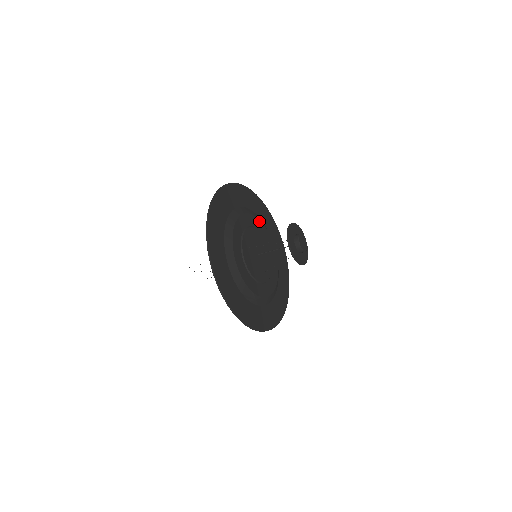
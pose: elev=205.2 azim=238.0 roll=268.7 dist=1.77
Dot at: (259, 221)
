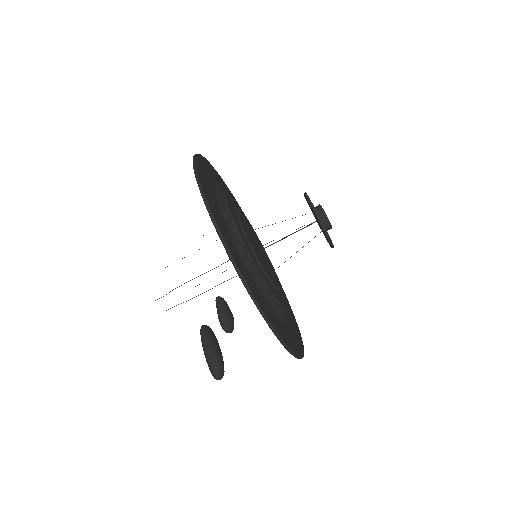
Dot at: (280, 283)
